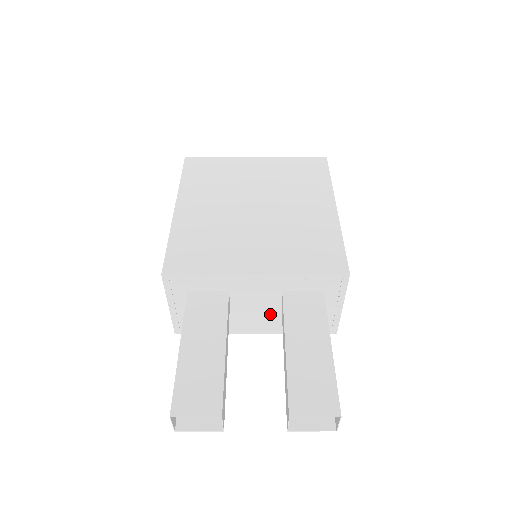
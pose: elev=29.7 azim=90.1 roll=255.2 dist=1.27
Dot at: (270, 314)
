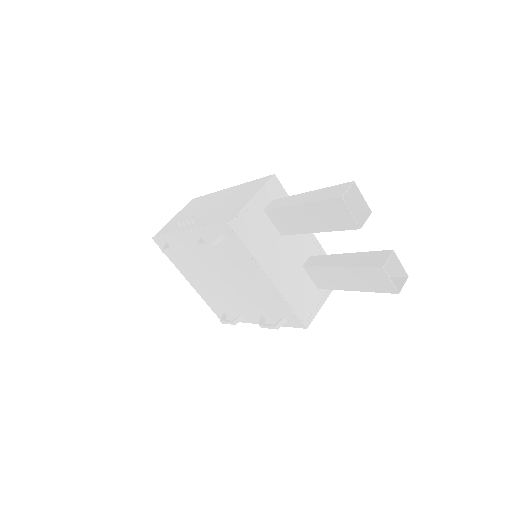
Dot at: (291, 269)
